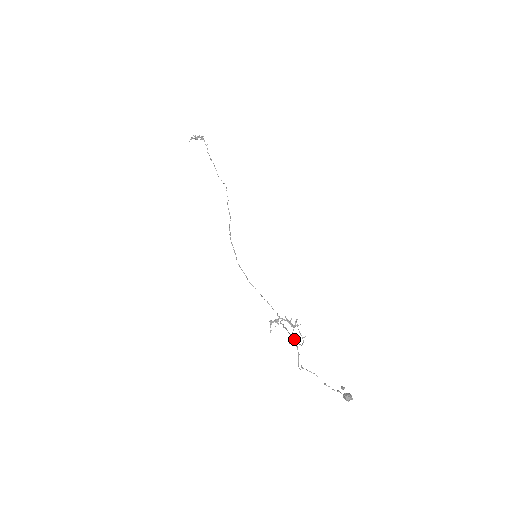
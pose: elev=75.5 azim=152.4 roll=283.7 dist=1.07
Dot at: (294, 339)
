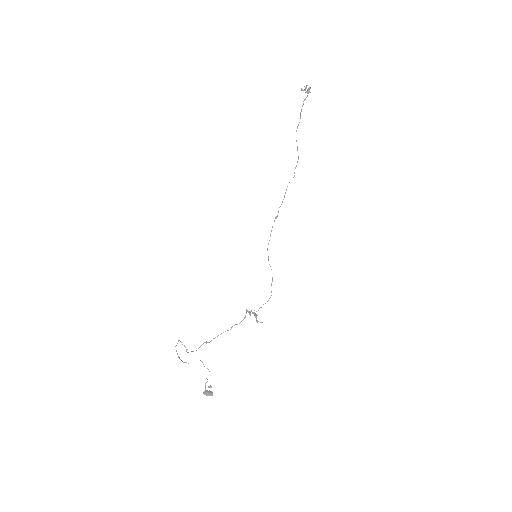
Dot at: occluded
